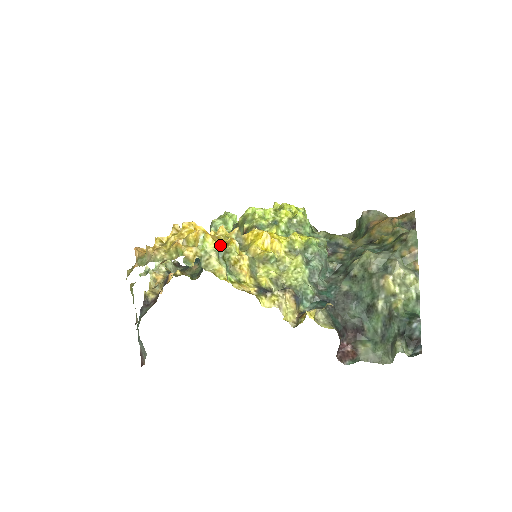
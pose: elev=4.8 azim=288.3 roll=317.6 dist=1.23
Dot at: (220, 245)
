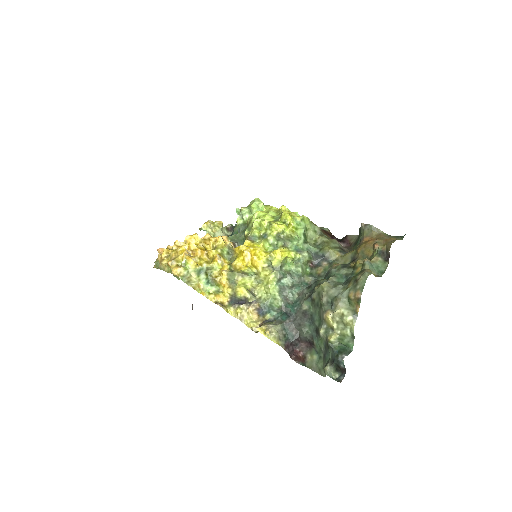
Dot at: (201, 265)
